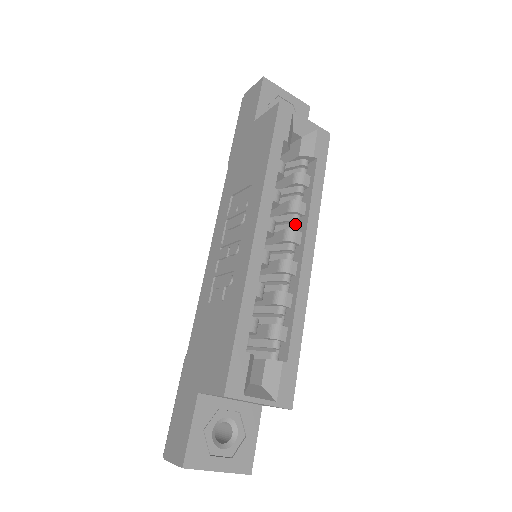
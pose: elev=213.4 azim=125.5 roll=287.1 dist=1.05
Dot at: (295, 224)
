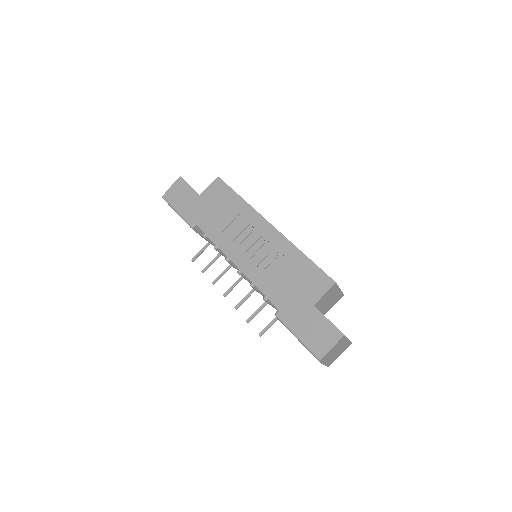
Dot at: occluded
